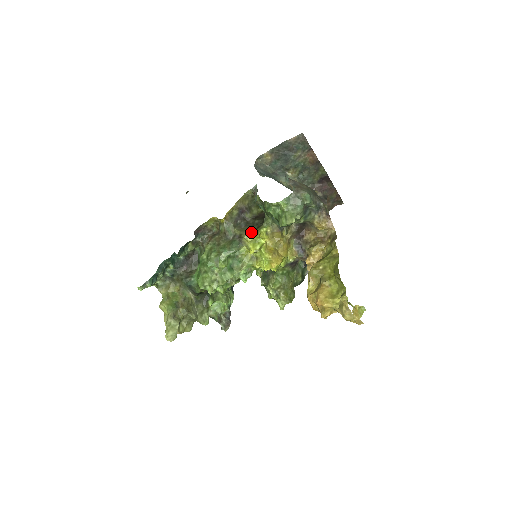
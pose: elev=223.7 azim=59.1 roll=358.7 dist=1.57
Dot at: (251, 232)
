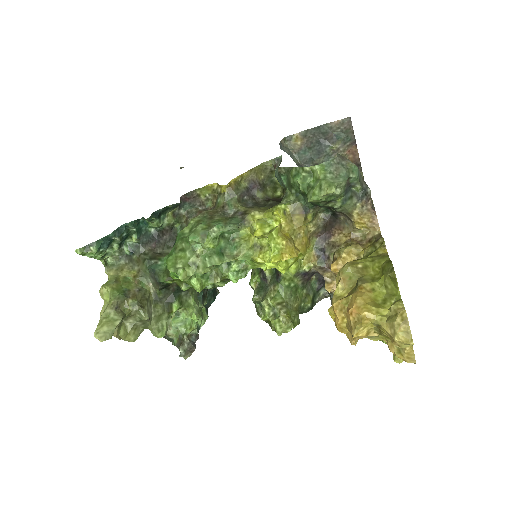
Dot at: (261, 209)
